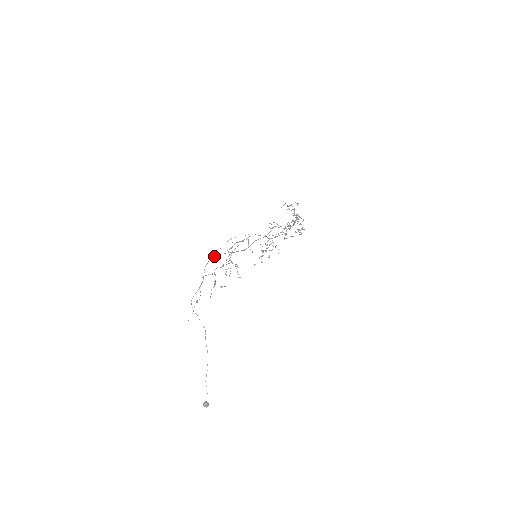
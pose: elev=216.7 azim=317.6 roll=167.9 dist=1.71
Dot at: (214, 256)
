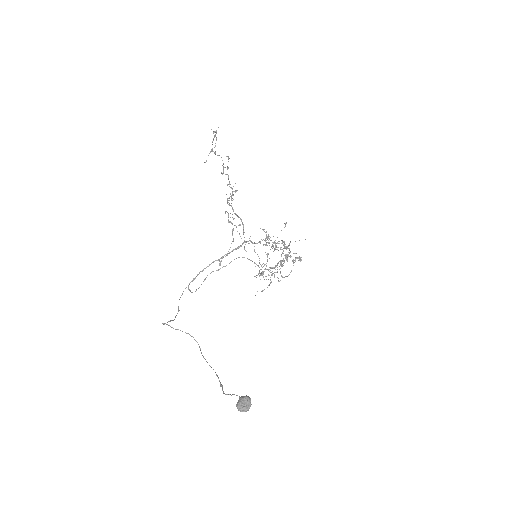
Dot at: (193, 278)
